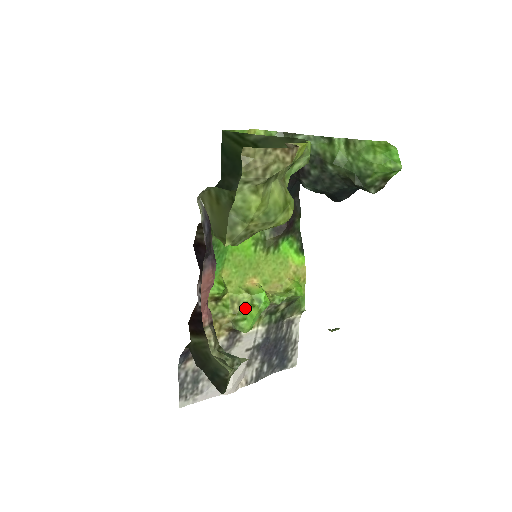
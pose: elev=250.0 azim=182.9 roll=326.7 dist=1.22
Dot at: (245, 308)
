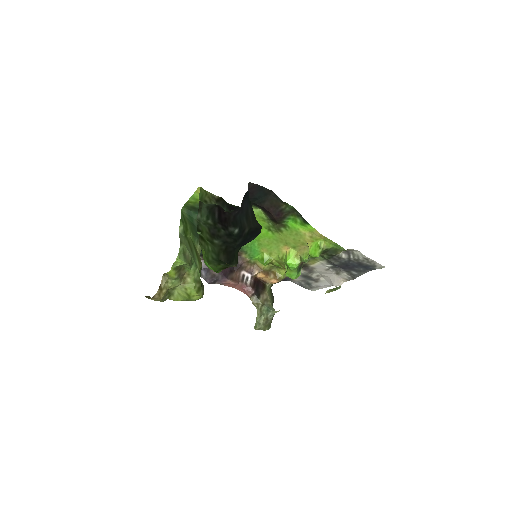
Dot at: occluded
